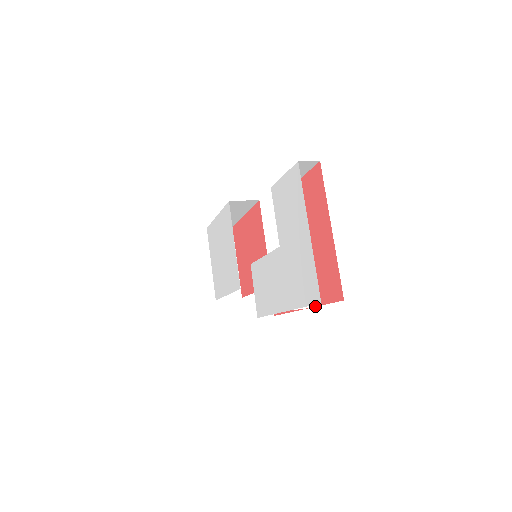
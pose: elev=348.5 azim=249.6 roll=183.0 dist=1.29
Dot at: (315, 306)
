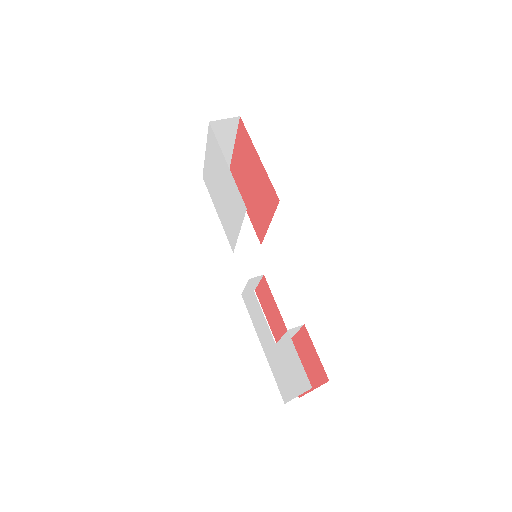
Dot at: occluded
